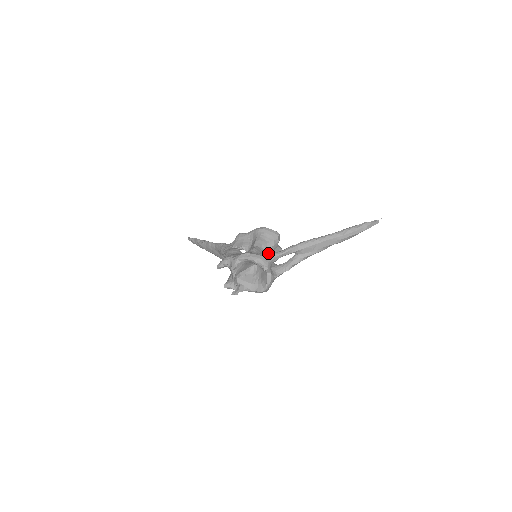
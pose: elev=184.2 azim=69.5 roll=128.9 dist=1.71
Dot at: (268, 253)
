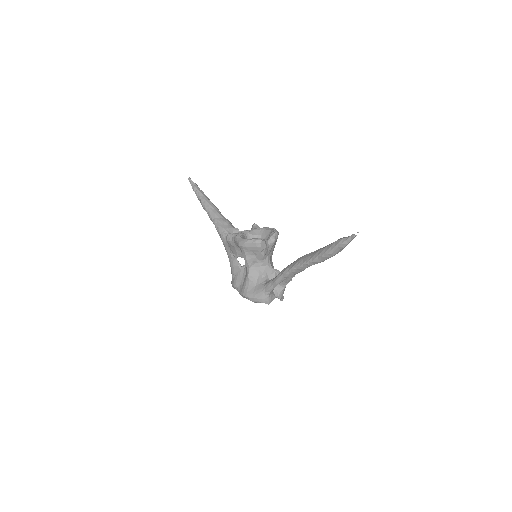
Dot at: (263, 264)
